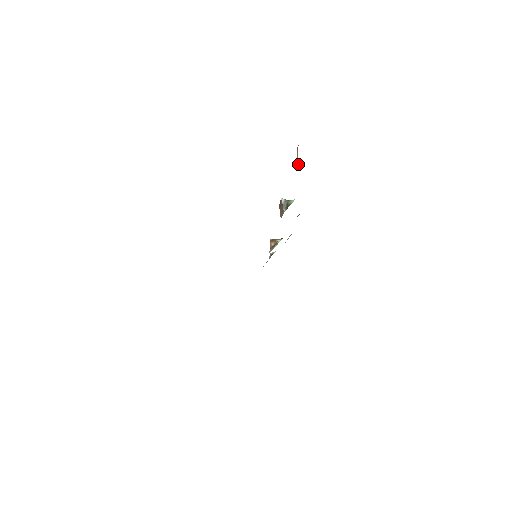
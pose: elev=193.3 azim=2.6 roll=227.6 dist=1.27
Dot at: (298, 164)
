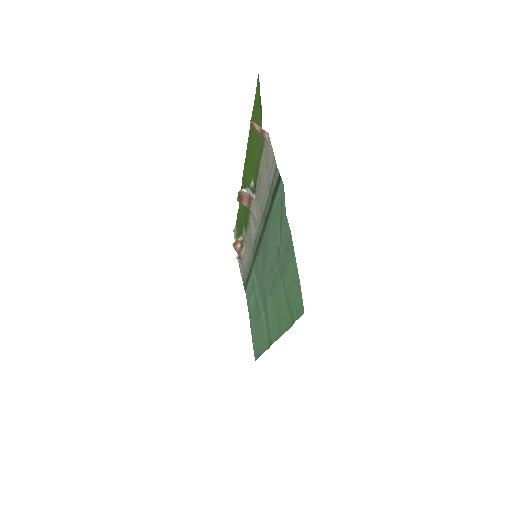
Dot at: (267, 132)
